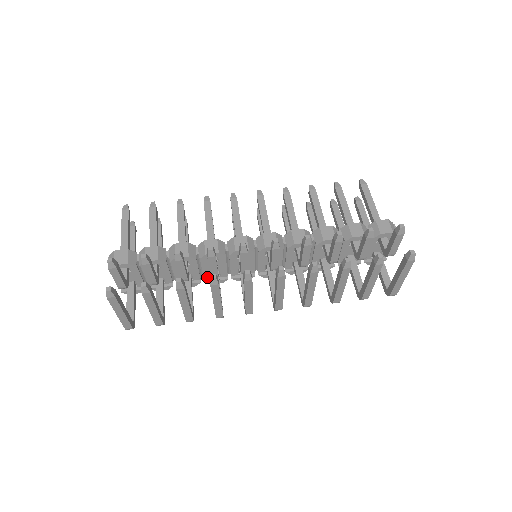
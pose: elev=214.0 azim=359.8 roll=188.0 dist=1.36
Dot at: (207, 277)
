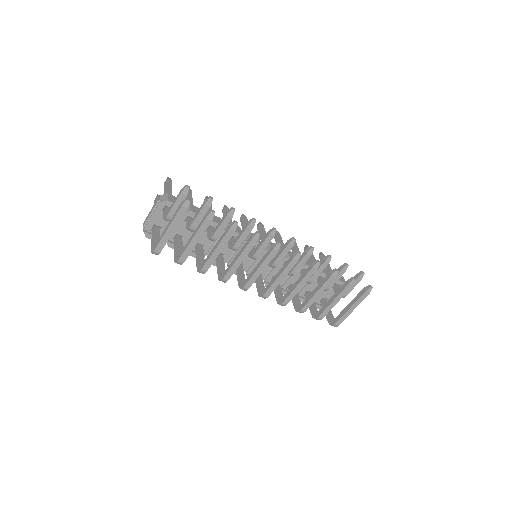
Dot at: occluded
